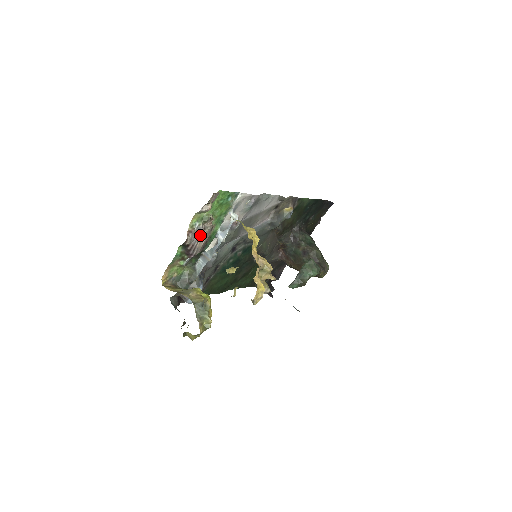
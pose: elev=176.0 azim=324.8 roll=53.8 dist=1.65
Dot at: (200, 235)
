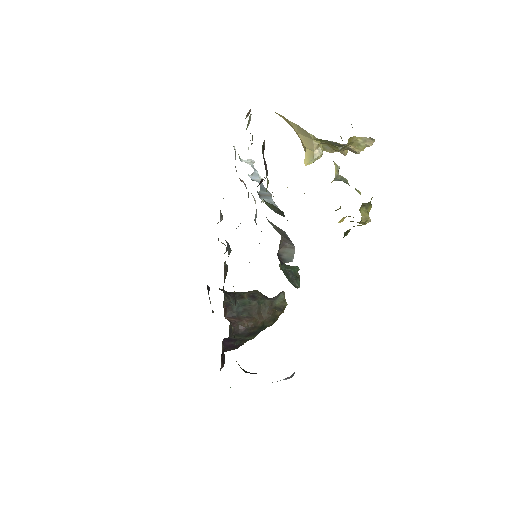
Dot at: occluded
